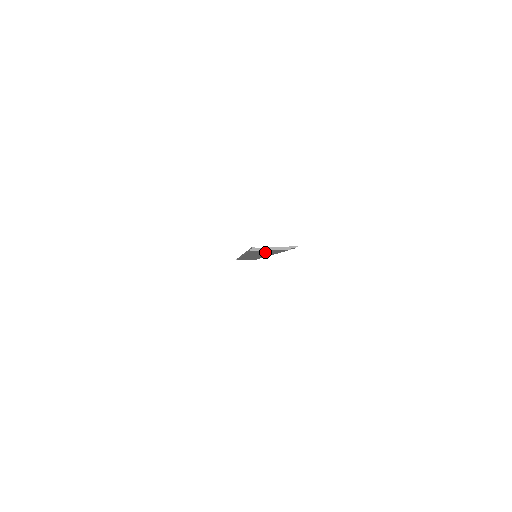
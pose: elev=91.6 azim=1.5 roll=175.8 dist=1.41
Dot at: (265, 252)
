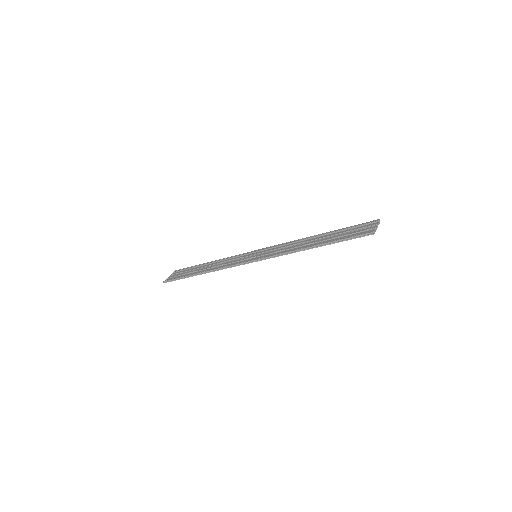
Dot at: (346, 236)
